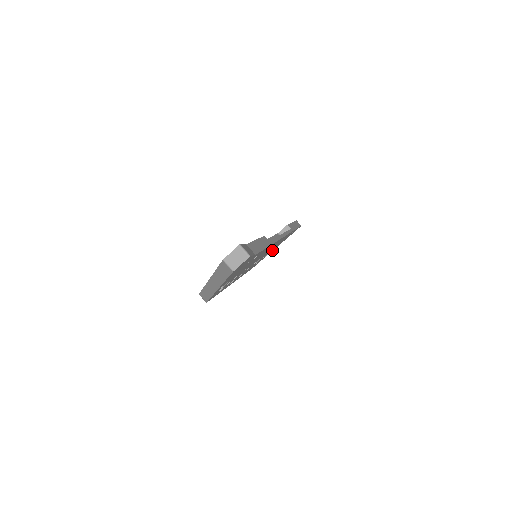
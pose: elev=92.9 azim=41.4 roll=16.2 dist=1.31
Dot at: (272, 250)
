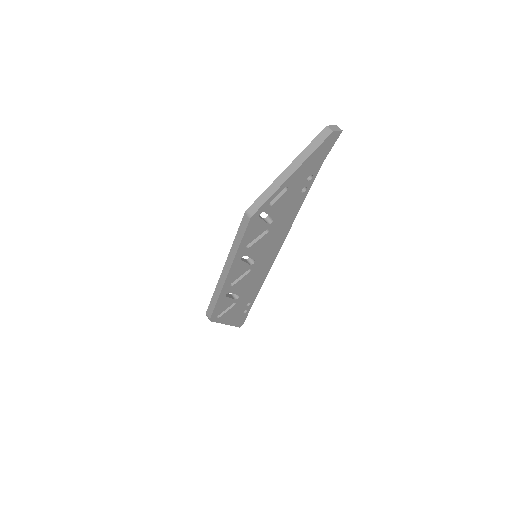
Dot at: (229, 314)
